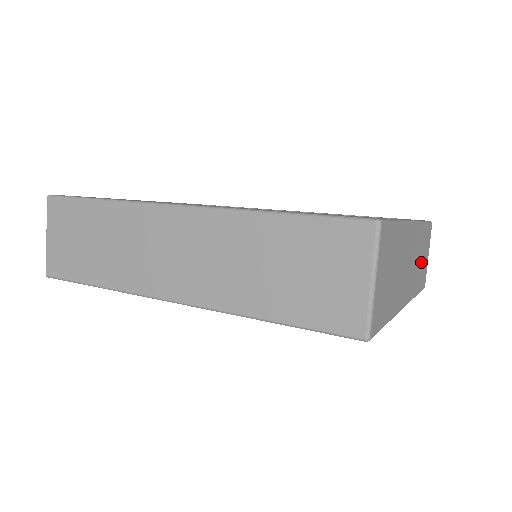
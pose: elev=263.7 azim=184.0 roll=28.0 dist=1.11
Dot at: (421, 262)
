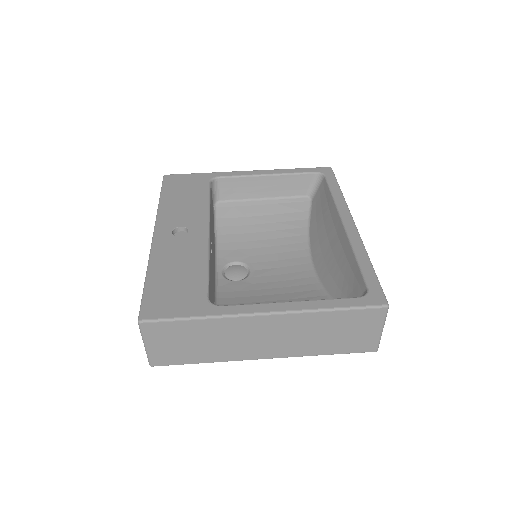
Dot at: (332, 335)
